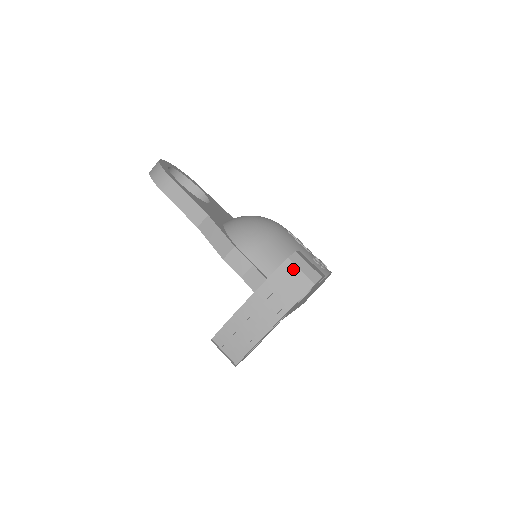
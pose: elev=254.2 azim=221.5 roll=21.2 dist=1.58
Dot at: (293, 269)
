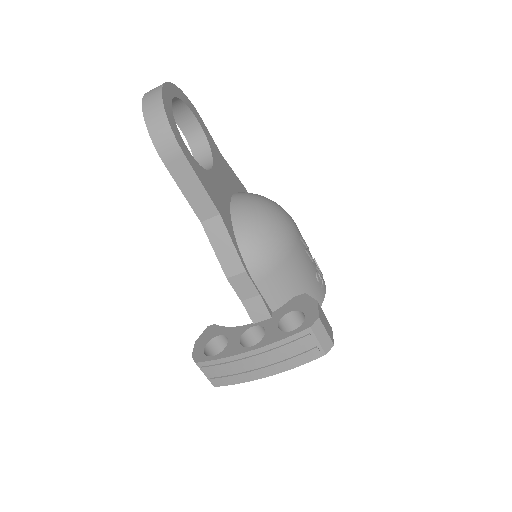
Dot at: (311, 339)
